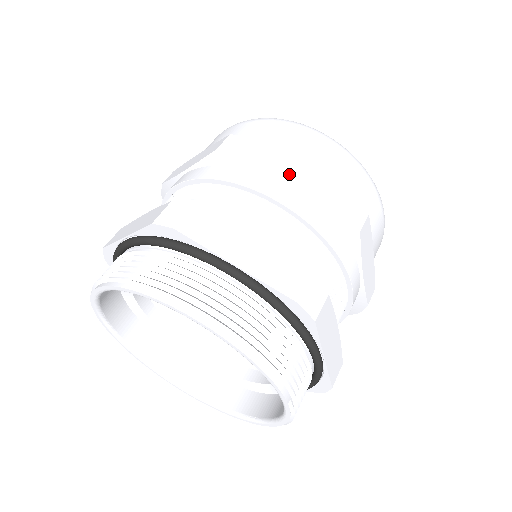
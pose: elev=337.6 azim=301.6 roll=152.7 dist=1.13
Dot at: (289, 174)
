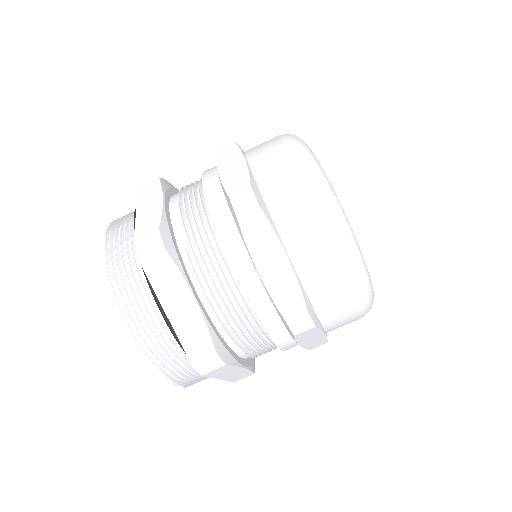
Dot at: (265, 261)
